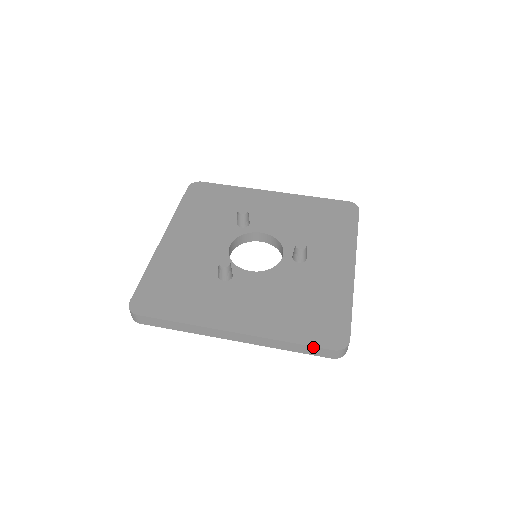
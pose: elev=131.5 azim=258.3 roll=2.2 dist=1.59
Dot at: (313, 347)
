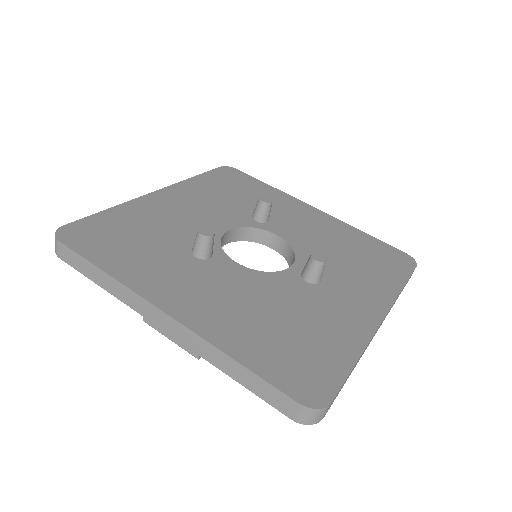
Dot at: (269, 384)
